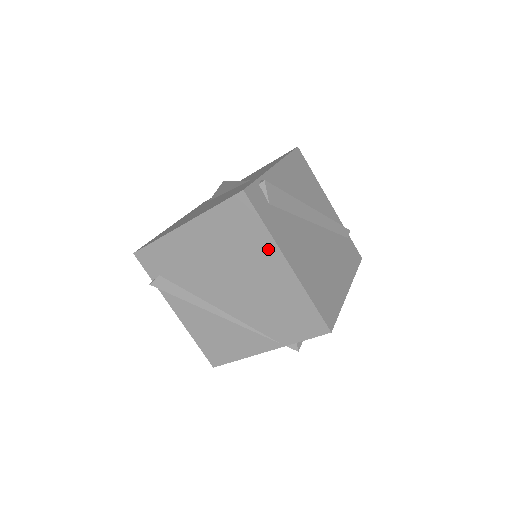
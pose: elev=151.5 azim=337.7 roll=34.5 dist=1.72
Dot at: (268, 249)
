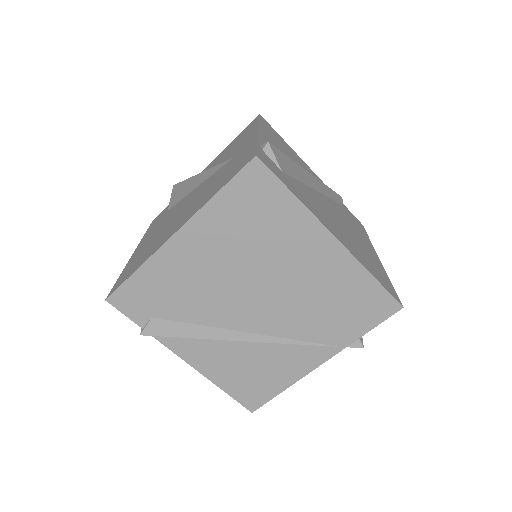
Dot at: (304, 227)
